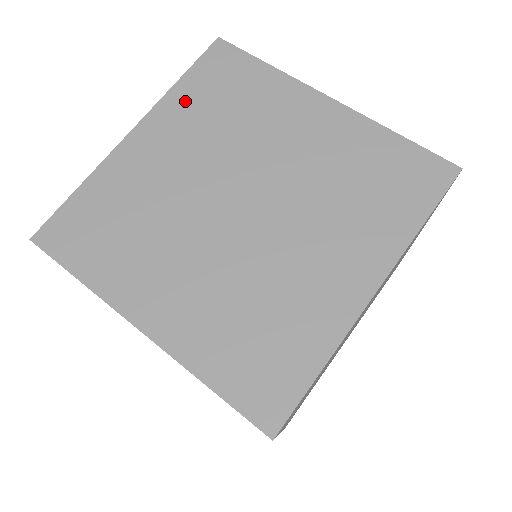
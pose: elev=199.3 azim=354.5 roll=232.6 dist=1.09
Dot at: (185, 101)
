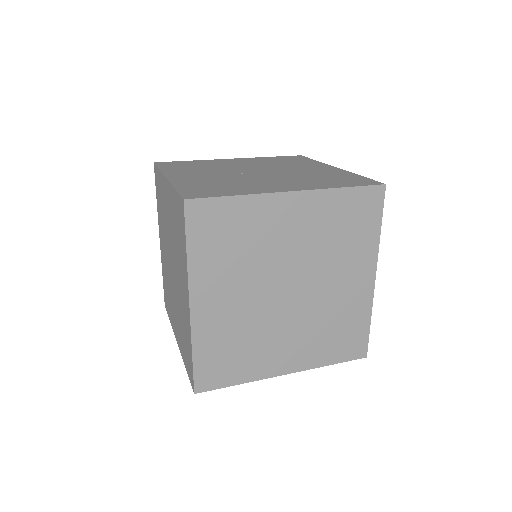
Dot at: (205, 262)
